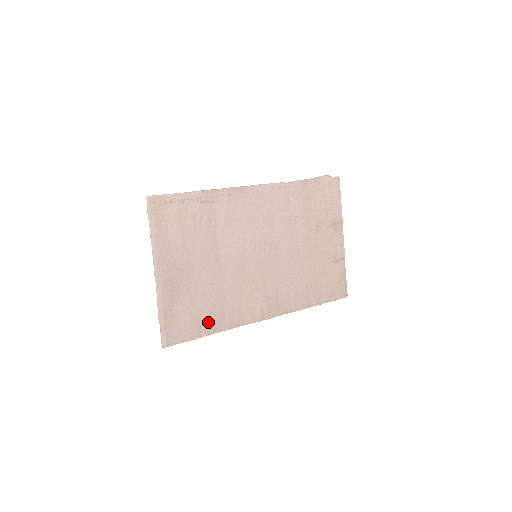
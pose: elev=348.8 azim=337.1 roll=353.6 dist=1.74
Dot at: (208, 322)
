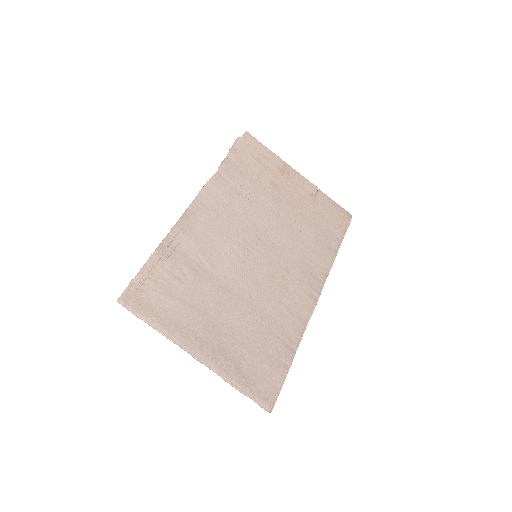
Dot at: (280, 350)
